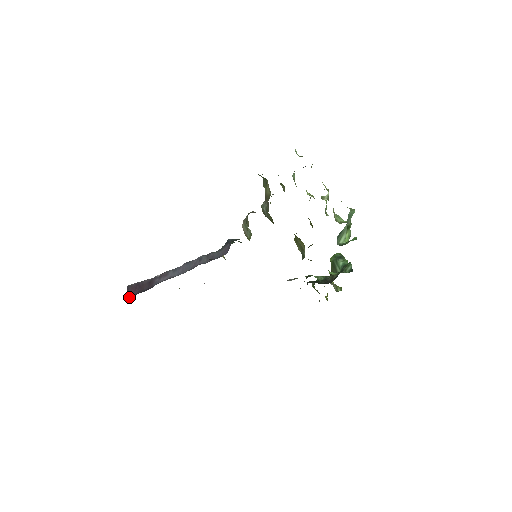
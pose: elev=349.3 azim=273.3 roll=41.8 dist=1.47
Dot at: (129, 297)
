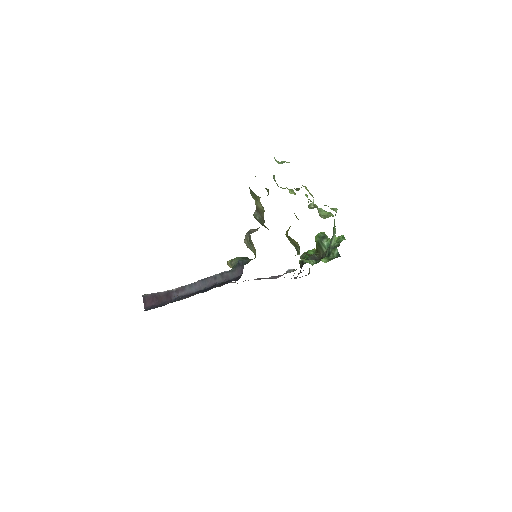
Dot at: (149, 308)
